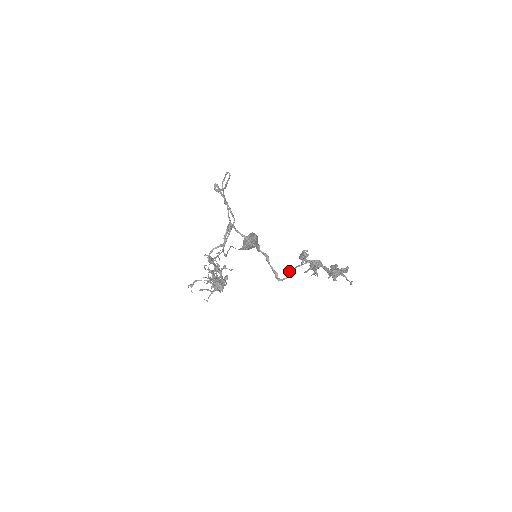
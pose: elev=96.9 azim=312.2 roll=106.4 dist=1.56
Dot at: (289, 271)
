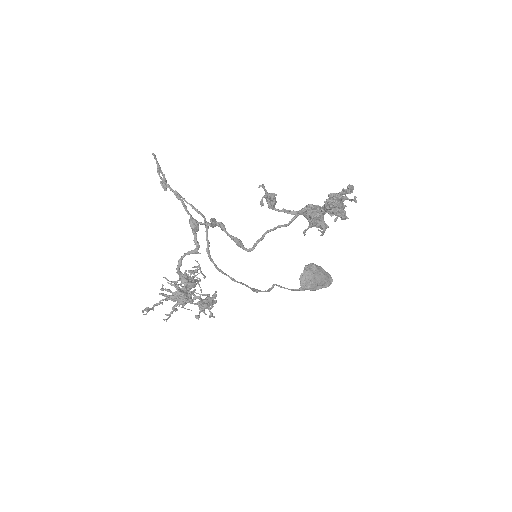
Dot at: (263, 234)
